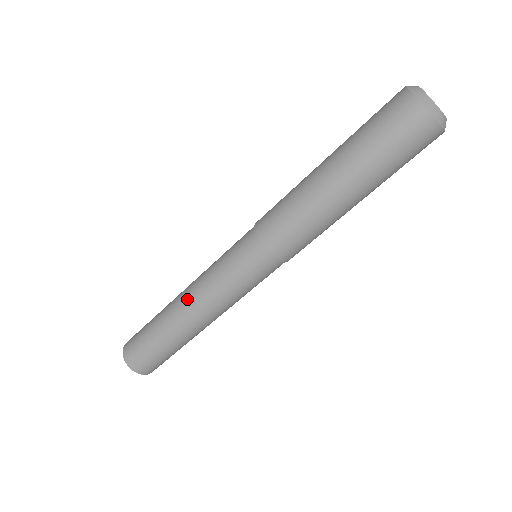
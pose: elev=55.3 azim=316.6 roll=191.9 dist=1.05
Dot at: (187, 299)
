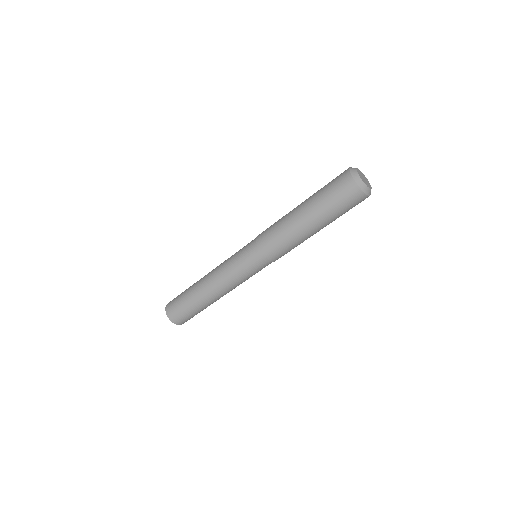
Dot at: (218, 290)
